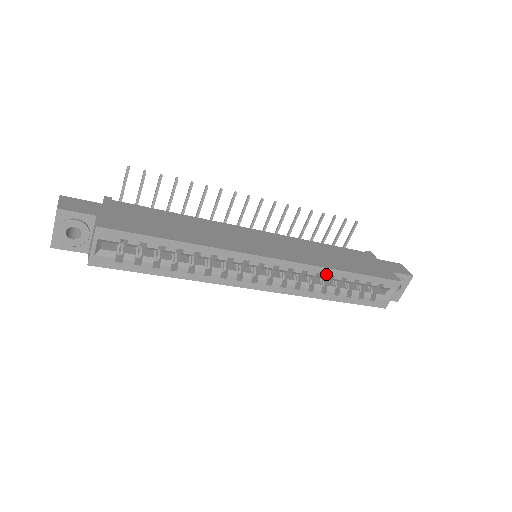
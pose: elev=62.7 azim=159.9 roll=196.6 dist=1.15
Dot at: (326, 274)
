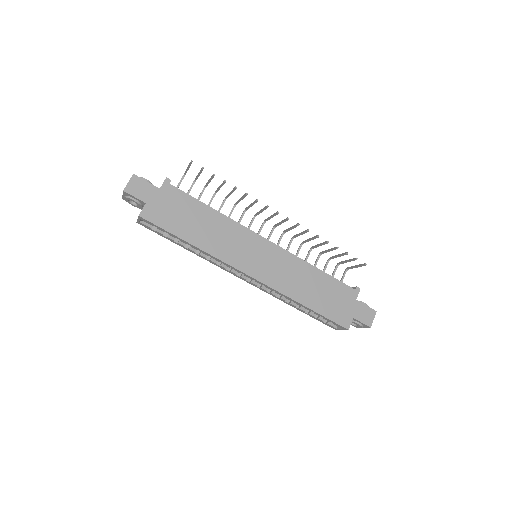
Dot at: (289, 299)
